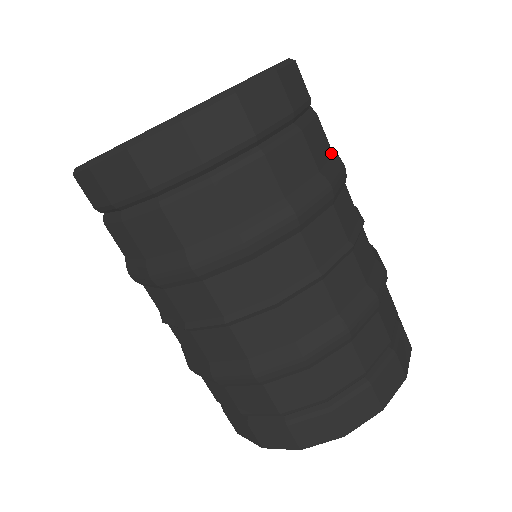
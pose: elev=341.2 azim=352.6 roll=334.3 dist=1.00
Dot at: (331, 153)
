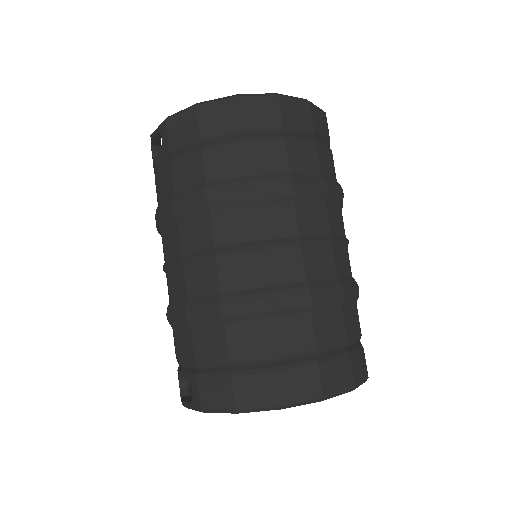
Dot at: occluded
